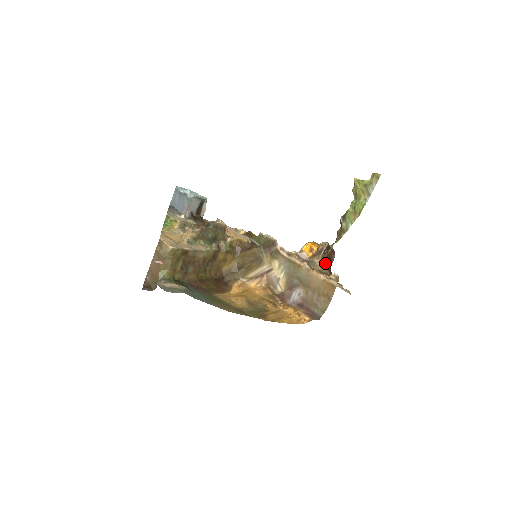
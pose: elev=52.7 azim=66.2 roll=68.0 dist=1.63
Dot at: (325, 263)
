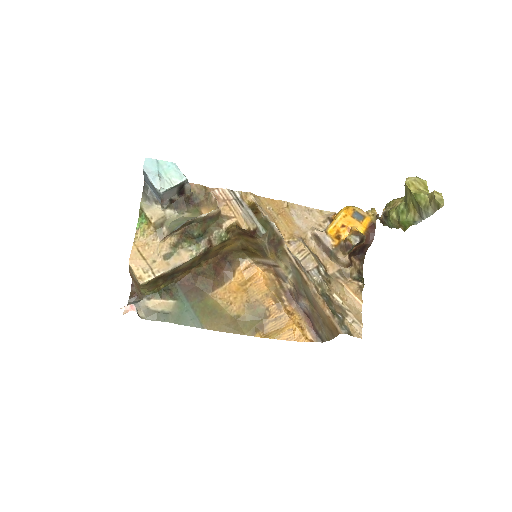
Dot at: (355, 253)
